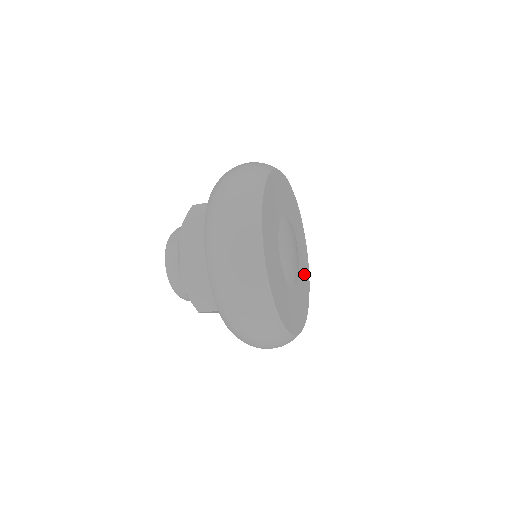
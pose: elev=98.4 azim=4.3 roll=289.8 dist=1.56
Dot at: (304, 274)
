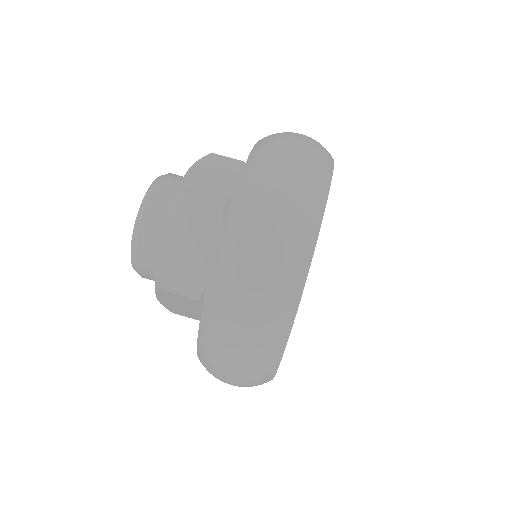
Dot at: occluded
